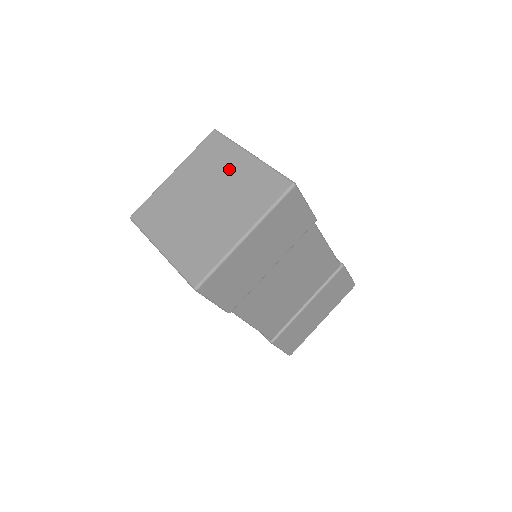
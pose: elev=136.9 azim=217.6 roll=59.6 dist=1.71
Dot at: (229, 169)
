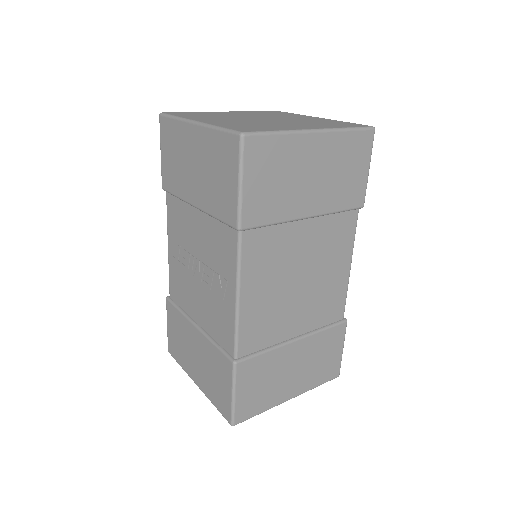
Dot at: (295, 117)
